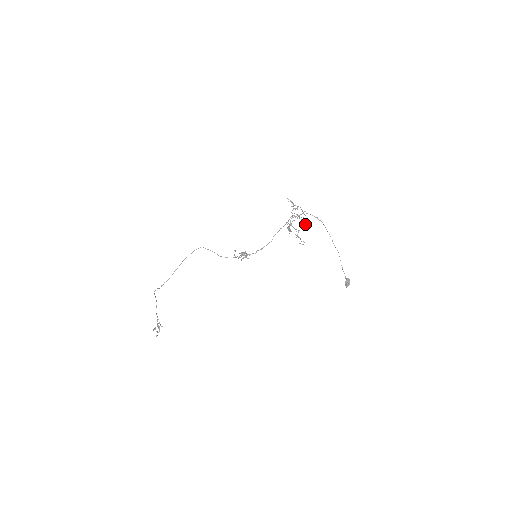
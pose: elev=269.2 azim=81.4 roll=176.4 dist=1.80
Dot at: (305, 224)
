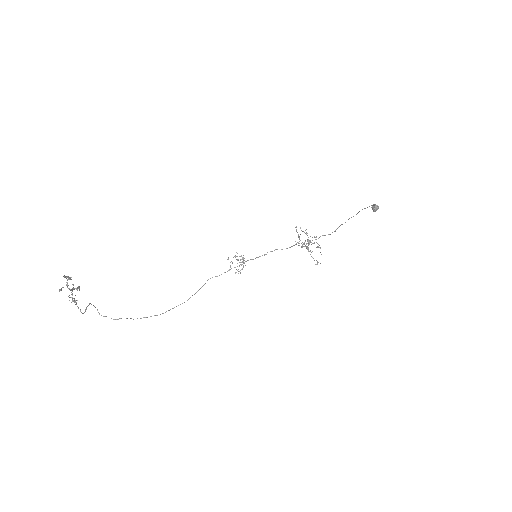
Dot at: (319, 247)
